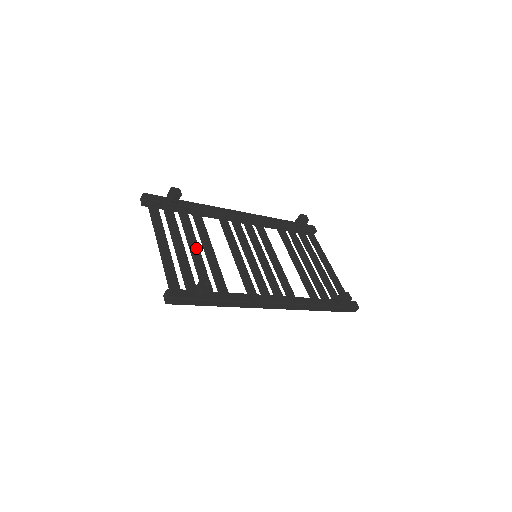
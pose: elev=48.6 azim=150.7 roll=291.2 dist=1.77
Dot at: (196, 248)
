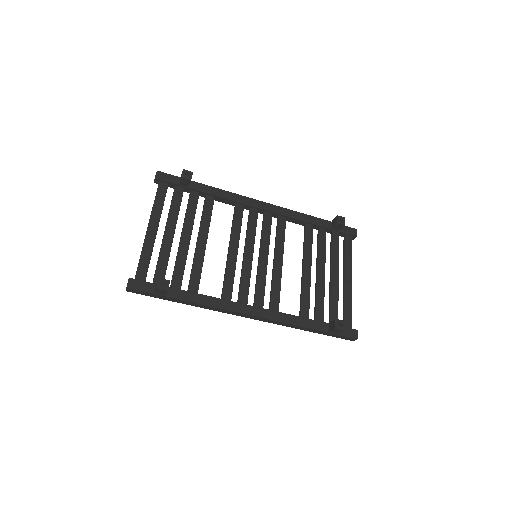
Dot at: (187, 238)
